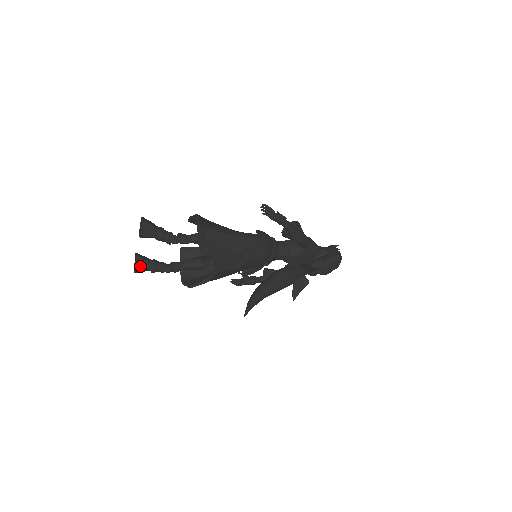
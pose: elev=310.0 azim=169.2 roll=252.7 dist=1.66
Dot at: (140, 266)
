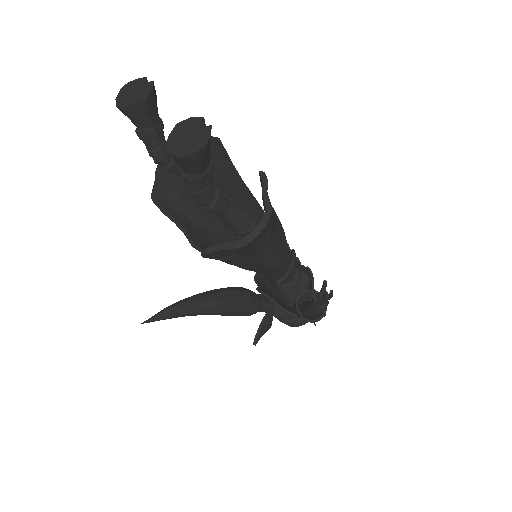
Dot at: (131, 114)
